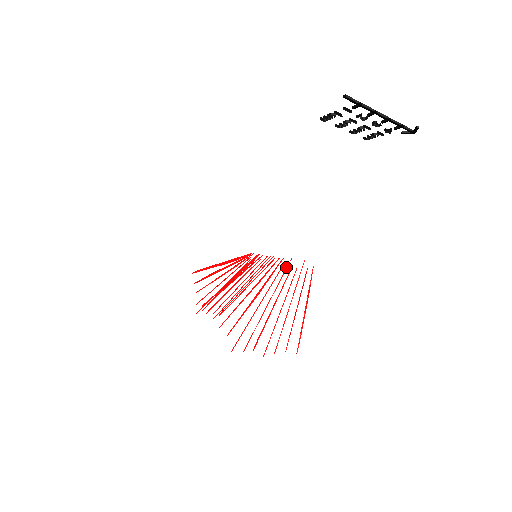
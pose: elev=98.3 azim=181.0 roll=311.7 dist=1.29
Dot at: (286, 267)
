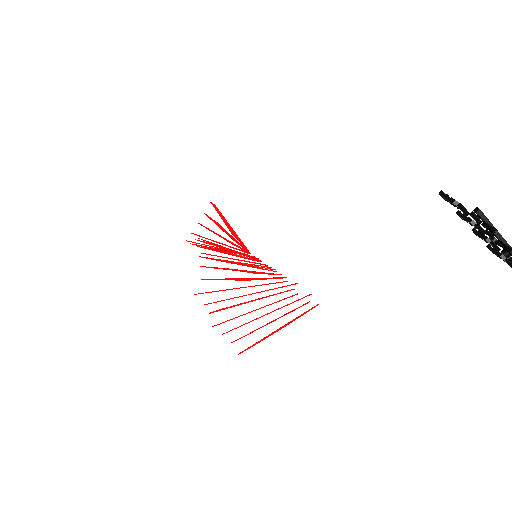
Dot at: occluded
